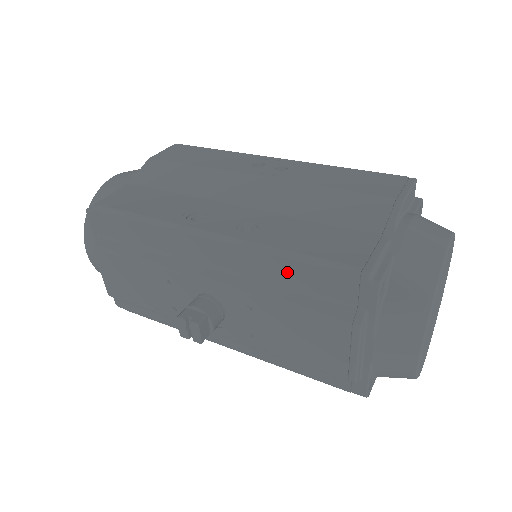
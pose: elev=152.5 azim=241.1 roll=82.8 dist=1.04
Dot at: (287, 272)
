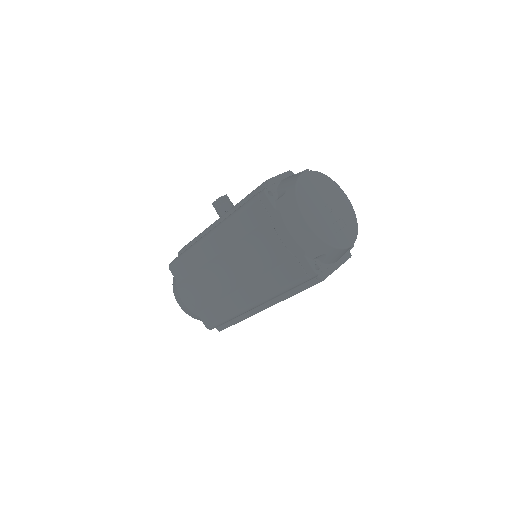
Dot at: occluded
